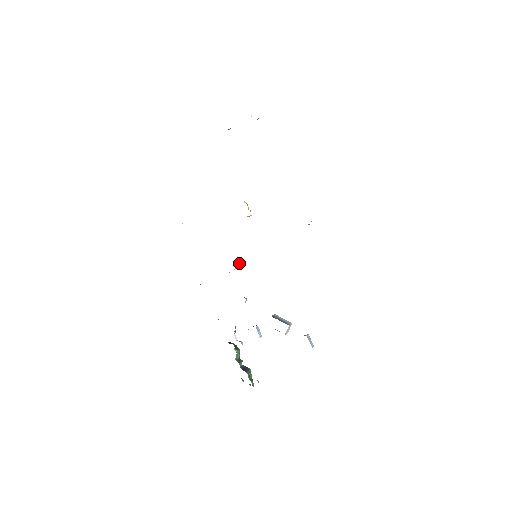
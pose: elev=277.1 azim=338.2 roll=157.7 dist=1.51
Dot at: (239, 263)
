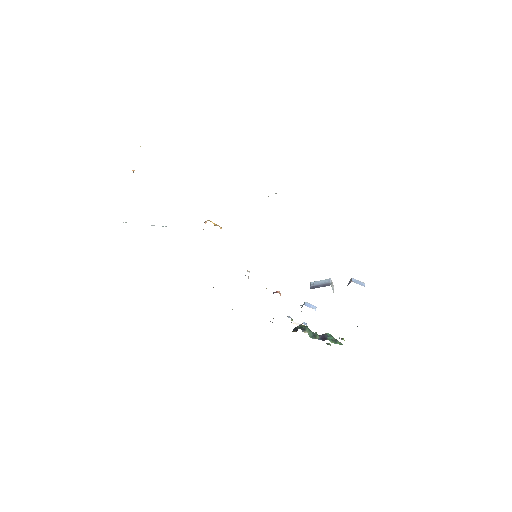
Dot at: occluded
